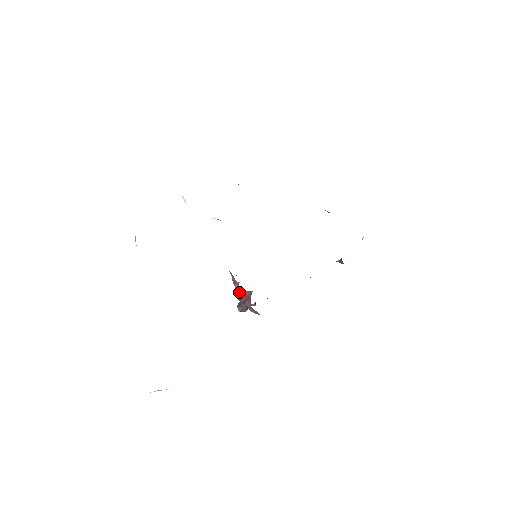
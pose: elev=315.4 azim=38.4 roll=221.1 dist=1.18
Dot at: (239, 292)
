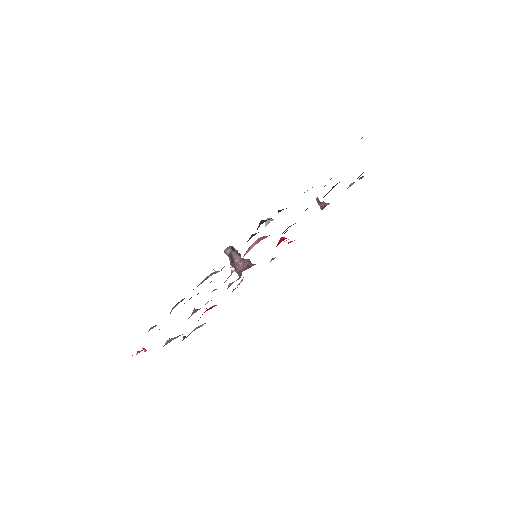
Dot at: occluded
